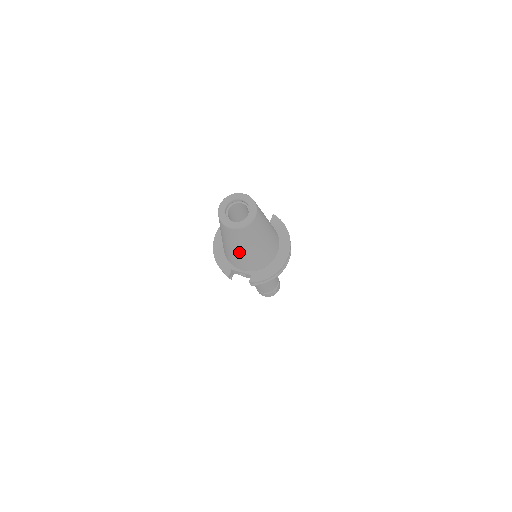
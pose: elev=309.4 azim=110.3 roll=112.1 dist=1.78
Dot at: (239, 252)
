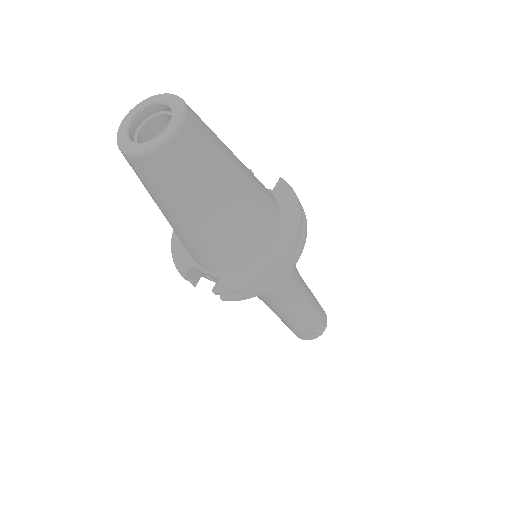
Dot at: (177, 223)
